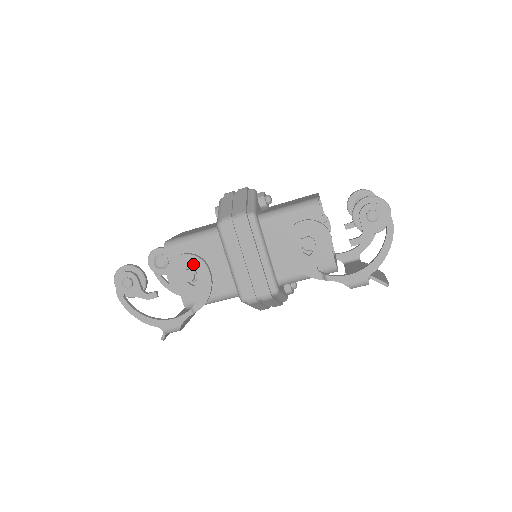
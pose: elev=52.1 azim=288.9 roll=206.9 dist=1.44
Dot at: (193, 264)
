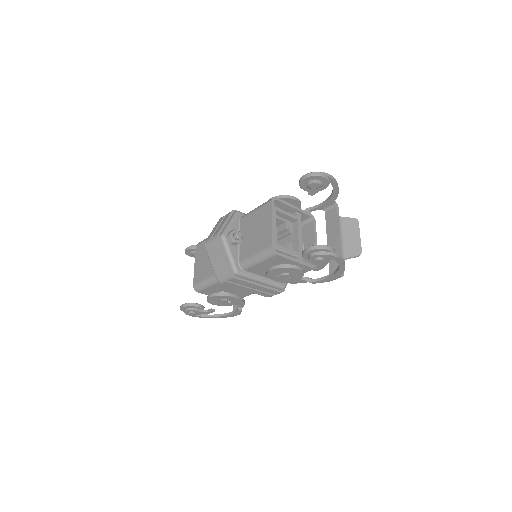
Dot at: (221, 298)
